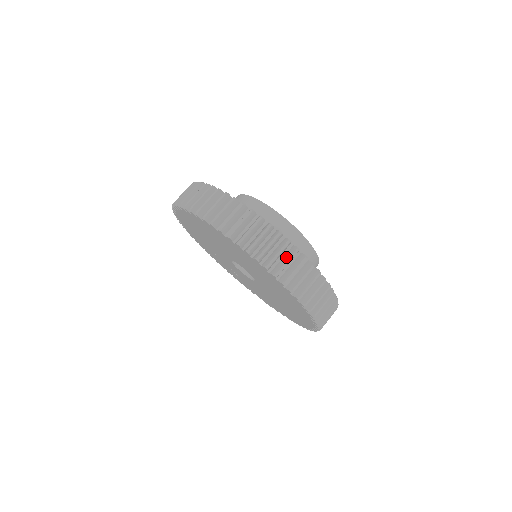
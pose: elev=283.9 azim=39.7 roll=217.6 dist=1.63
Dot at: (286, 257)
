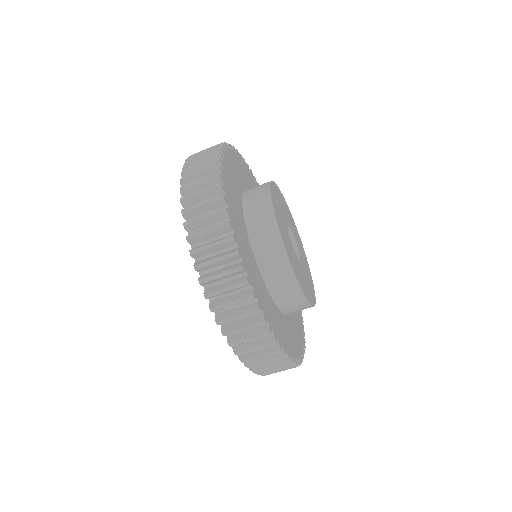
Dot at: occluded
